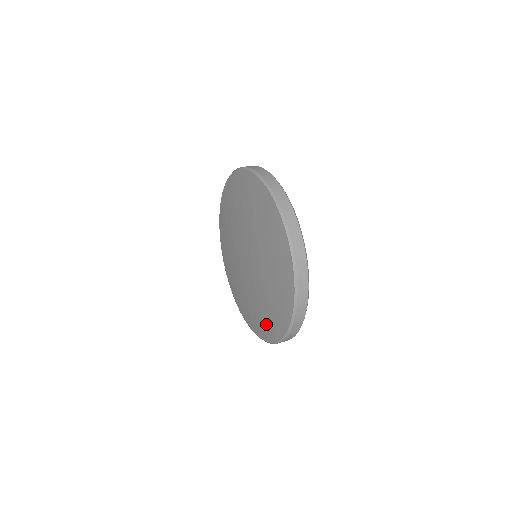
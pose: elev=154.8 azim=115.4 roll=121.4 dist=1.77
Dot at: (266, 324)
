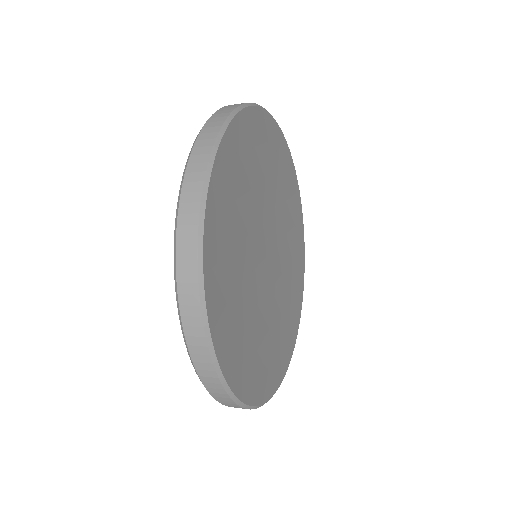
Dot at: occluded
